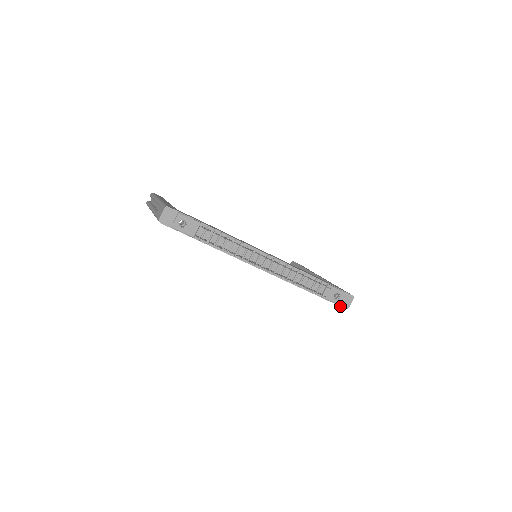
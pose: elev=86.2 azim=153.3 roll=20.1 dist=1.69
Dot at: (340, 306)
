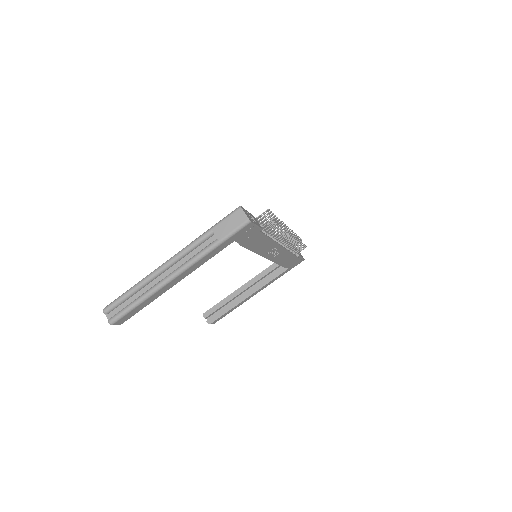
Dot at: (303, 259)
